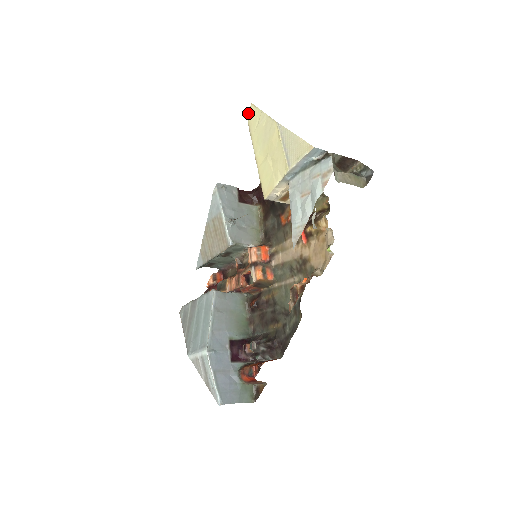
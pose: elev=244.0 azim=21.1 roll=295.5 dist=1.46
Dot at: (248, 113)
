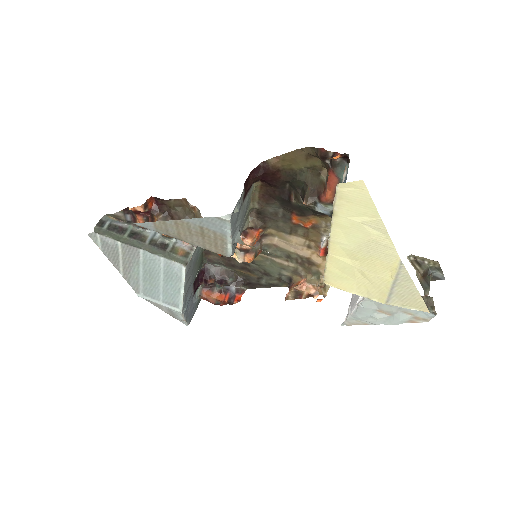
Dot at: (345, 183)
